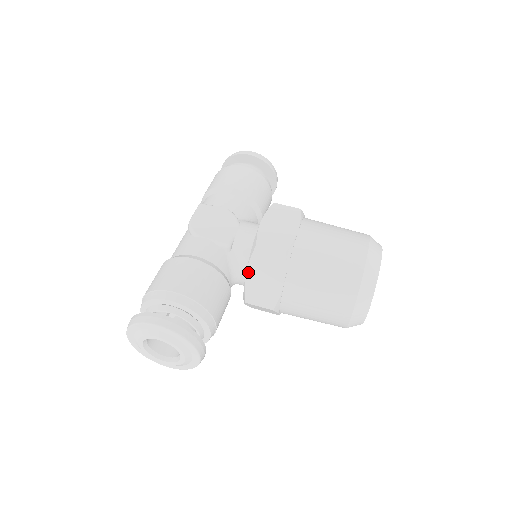
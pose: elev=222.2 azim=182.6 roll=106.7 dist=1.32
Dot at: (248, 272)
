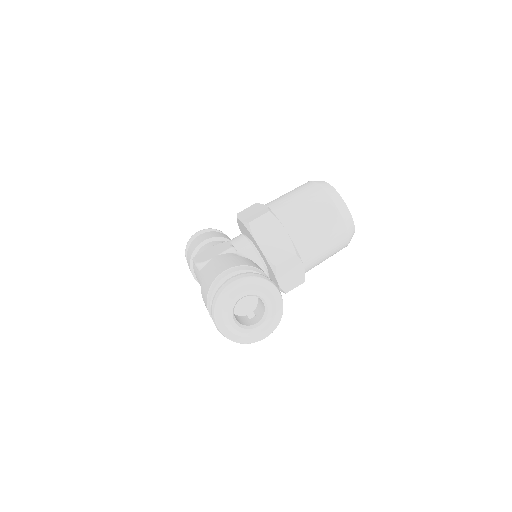
Dot at: (259, 244)
